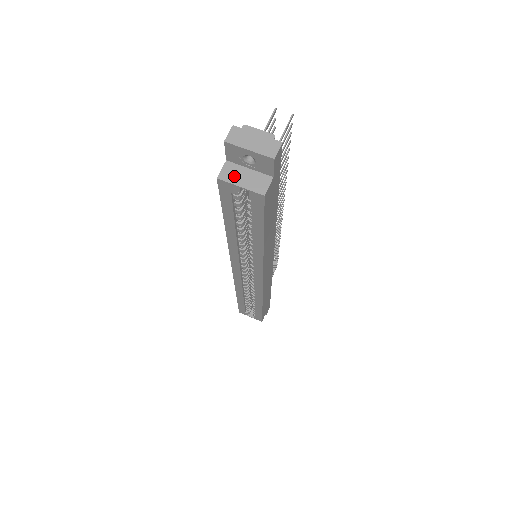
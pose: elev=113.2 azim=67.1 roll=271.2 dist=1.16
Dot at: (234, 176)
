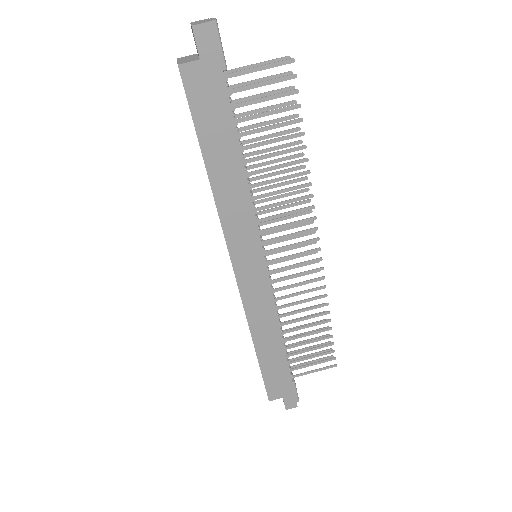
Dot at: (185, 58)
